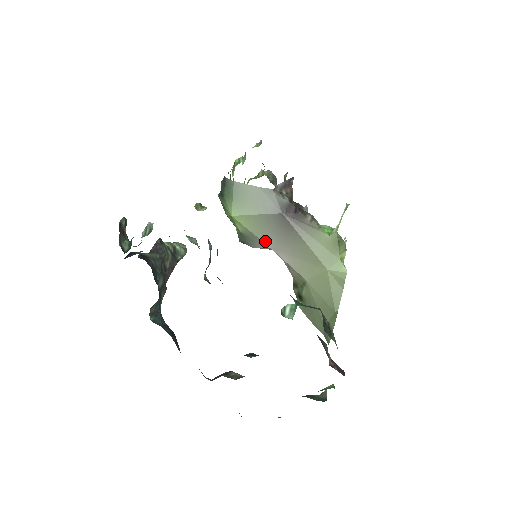
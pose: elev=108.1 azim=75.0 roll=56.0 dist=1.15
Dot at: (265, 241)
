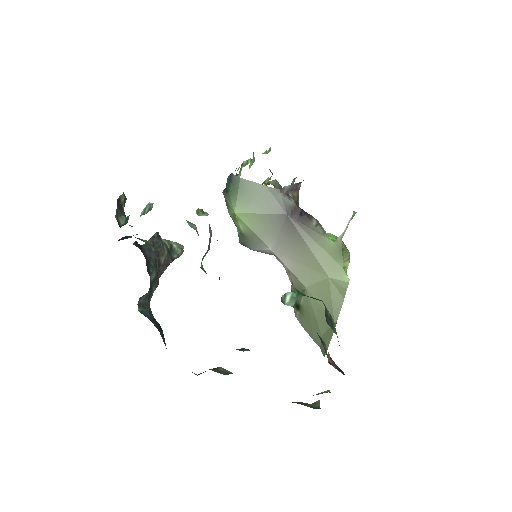
Dot at: (267, 243)
